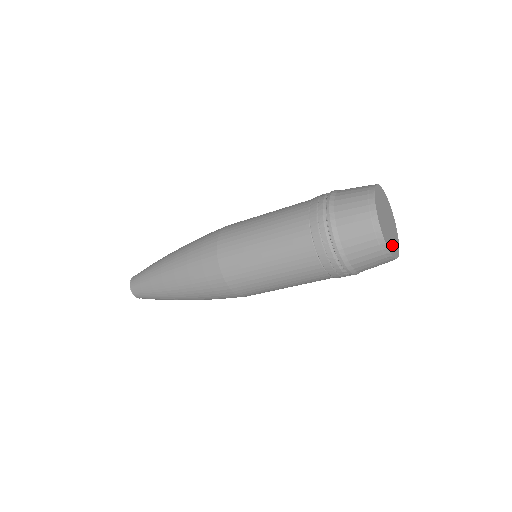
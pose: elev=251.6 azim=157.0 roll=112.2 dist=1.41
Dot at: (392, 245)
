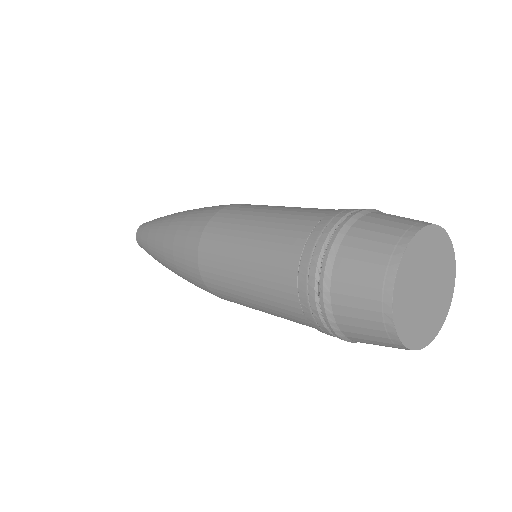
Dot at: (426, 326)
